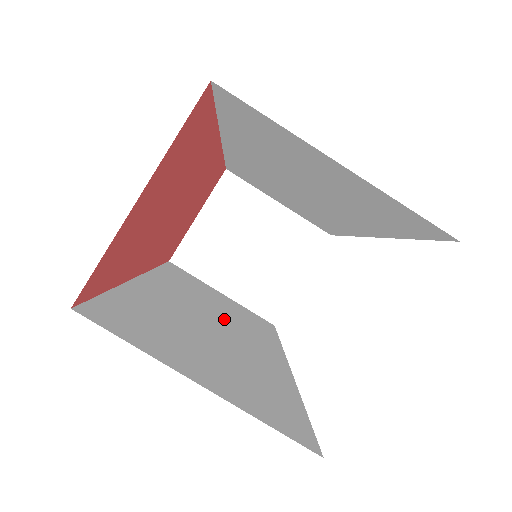
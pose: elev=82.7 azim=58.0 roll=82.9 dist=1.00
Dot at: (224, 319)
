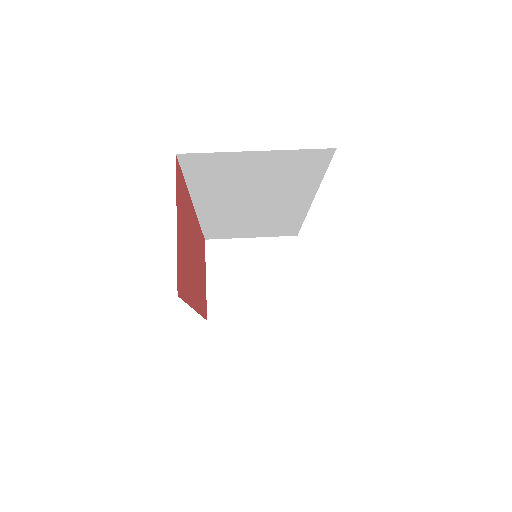
Dot at: occluded
